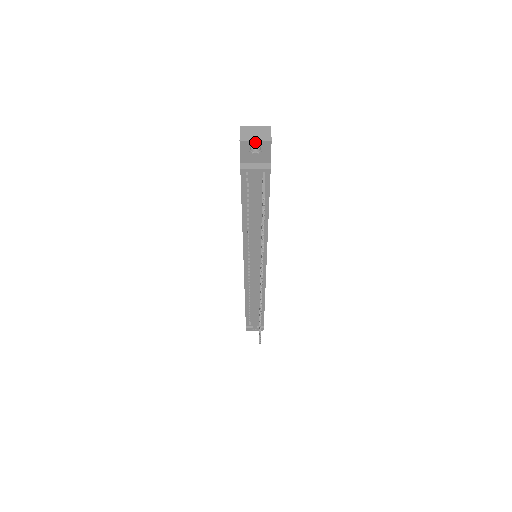
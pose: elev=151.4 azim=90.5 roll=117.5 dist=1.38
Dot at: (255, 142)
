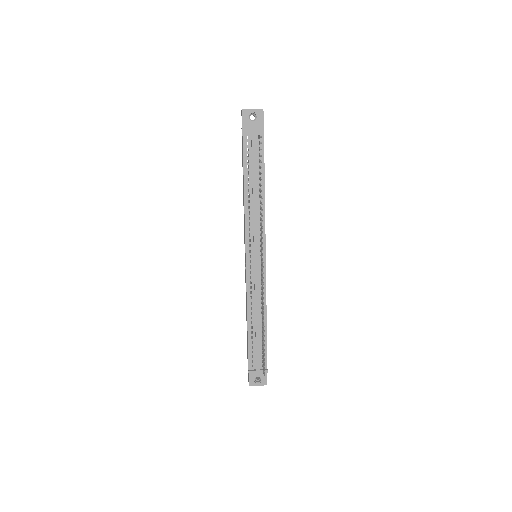
Dot at: (252, 110)
